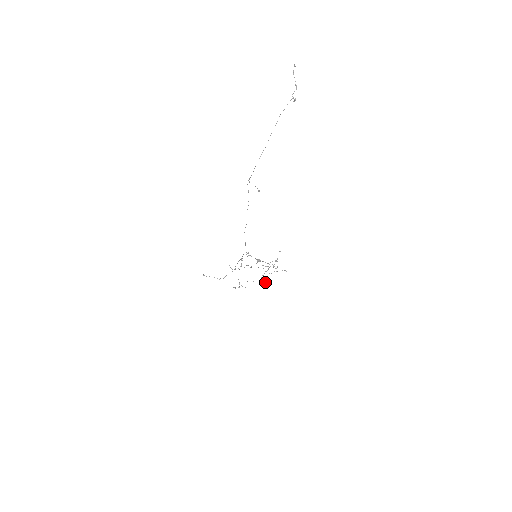
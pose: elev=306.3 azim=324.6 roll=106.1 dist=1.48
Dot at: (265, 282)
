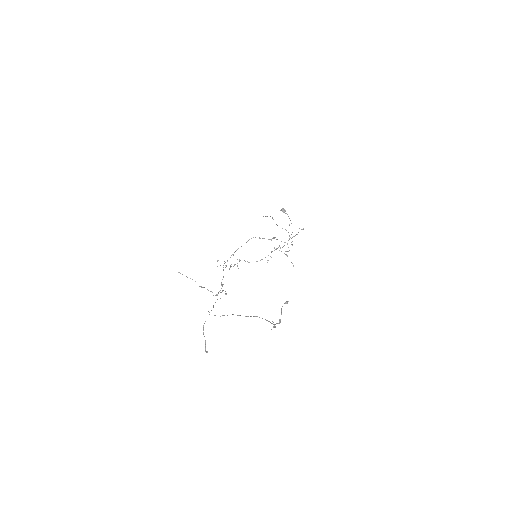
Dot at: (268, 260)
